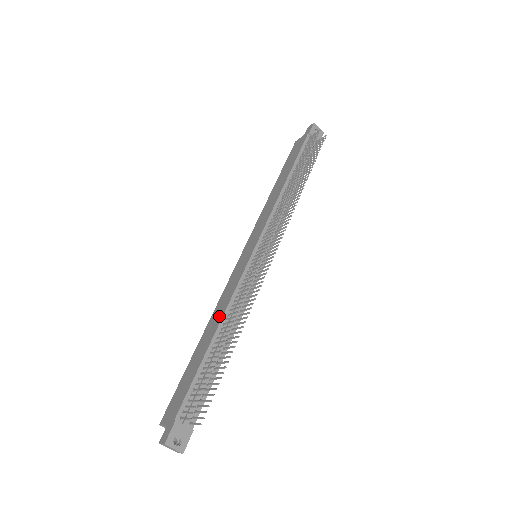
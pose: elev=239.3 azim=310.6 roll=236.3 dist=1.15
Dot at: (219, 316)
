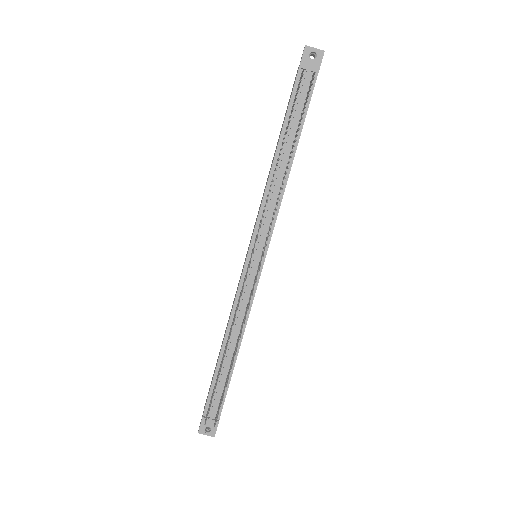
Dot at: occluded
